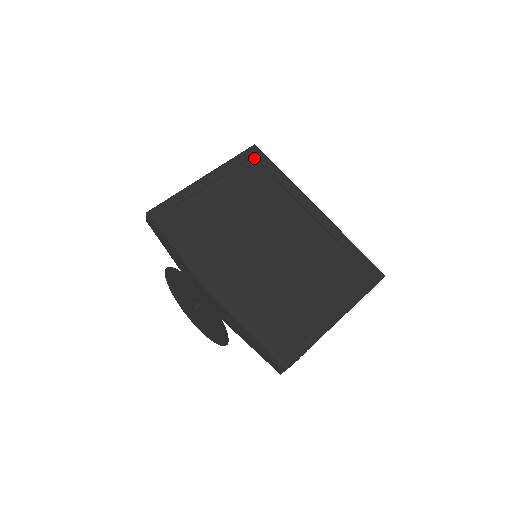
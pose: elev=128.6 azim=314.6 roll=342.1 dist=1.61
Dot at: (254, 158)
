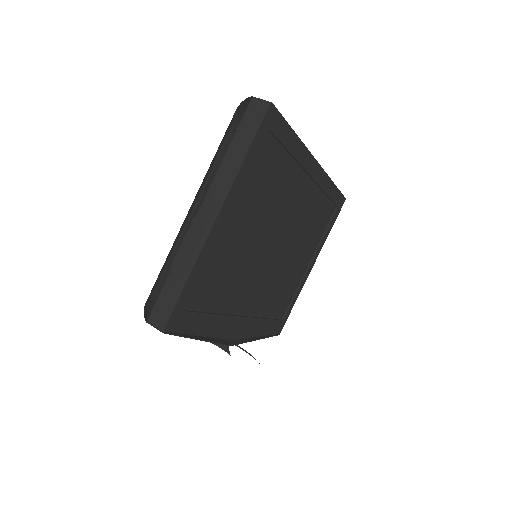
Dot at: (268, 131)
